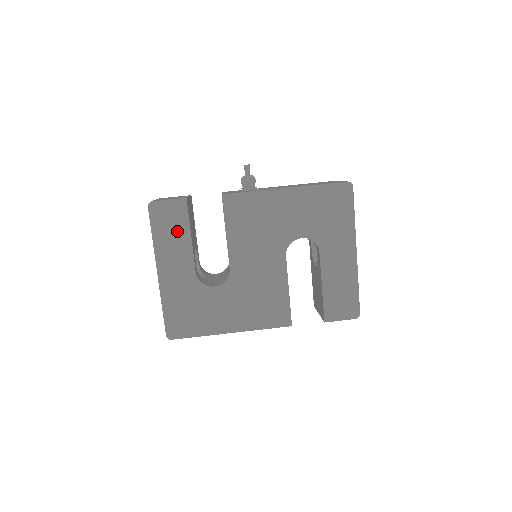
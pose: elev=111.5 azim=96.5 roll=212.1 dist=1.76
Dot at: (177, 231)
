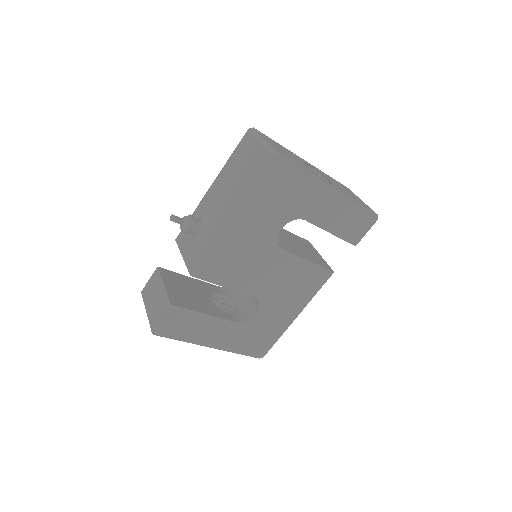
Dot at: (192, 322)
